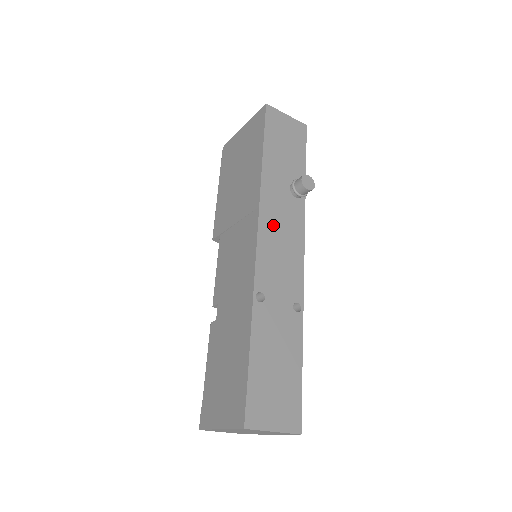
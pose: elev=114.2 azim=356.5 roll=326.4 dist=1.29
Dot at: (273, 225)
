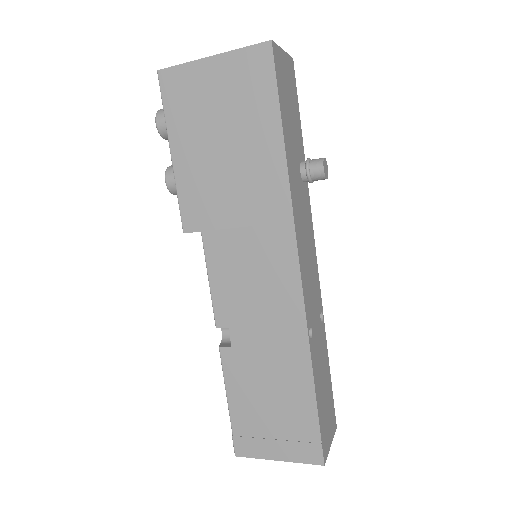
Dot at: (302, 237)
